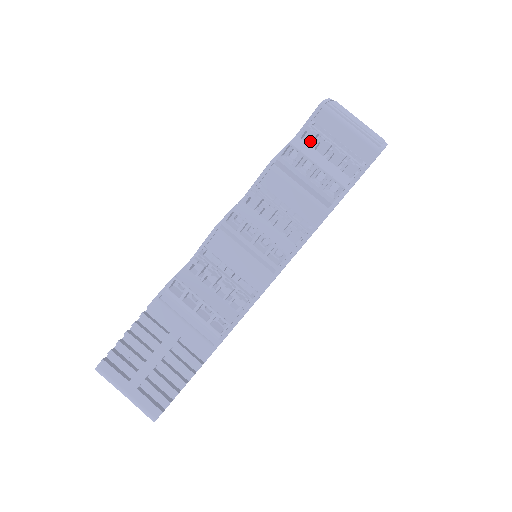
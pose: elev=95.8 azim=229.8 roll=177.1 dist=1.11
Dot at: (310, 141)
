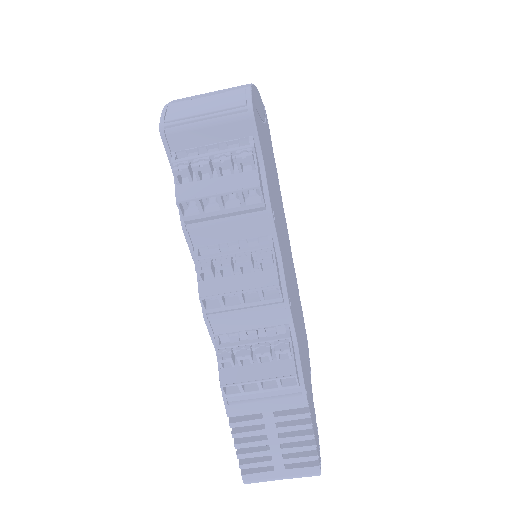
Dot at: (190, 179)
